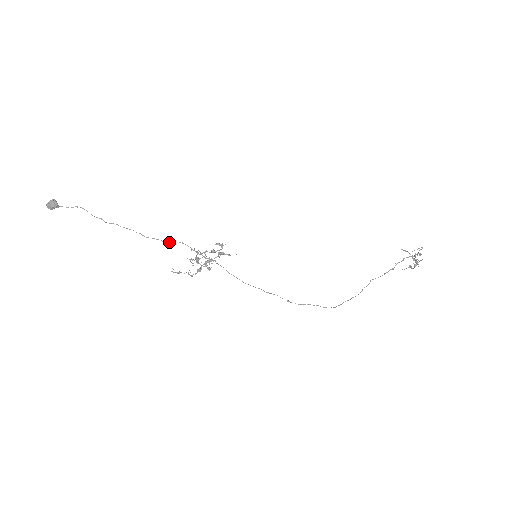
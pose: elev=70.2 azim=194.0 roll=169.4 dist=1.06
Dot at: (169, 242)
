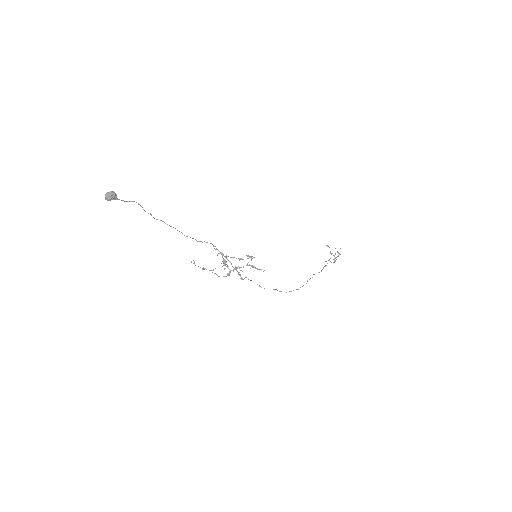
Dot at: (202, 242)
